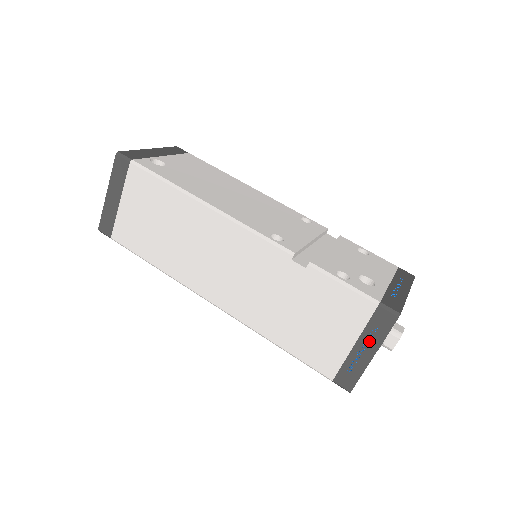
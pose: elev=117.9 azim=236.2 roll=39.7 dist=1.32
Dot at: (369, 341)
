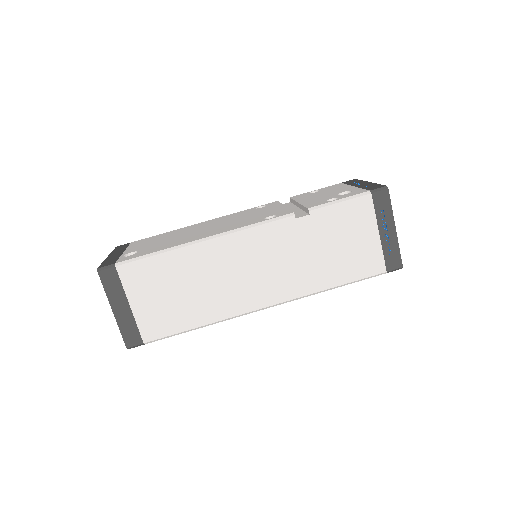
Dot at: (385, 221)
